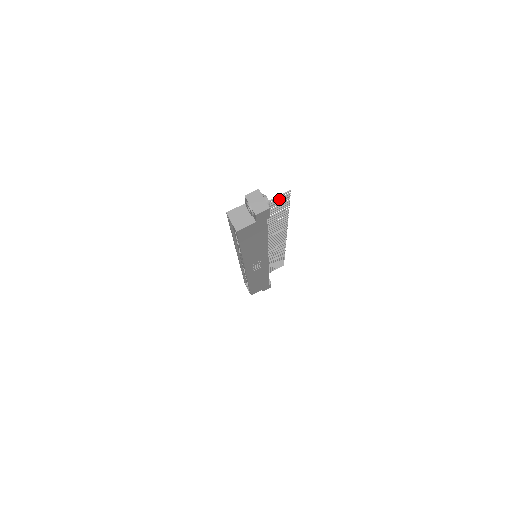
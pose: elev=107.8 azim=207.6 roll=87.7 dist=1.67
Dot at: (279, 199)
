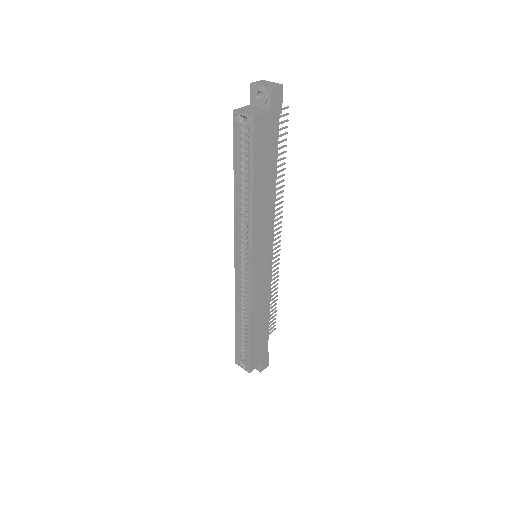
Dot at: (280, 117)
